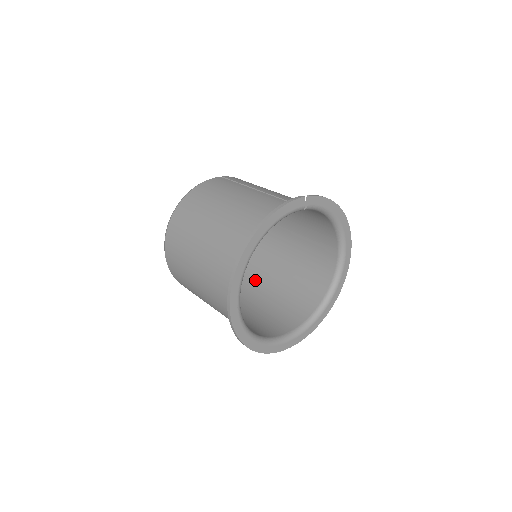
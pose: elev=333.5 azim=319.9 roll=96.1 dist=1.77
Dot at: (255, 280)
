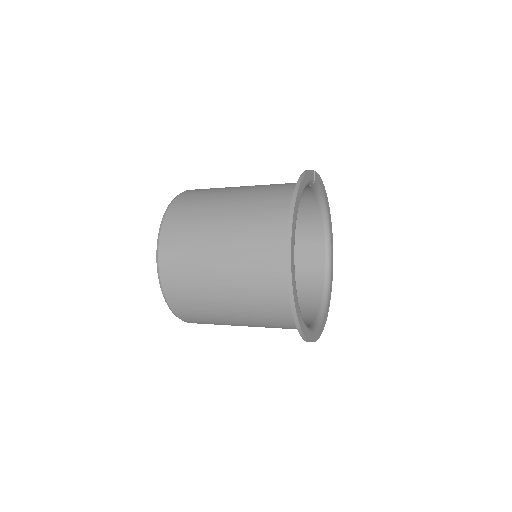
Dot at: occluded
